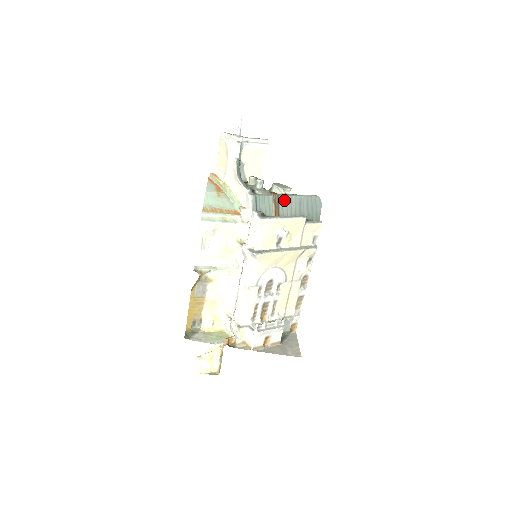
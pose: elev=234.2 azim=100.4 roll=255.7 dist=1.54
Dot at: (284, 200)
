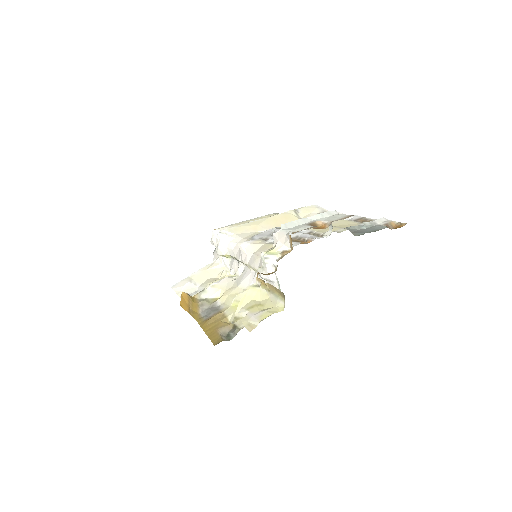
Dot at: occluded
